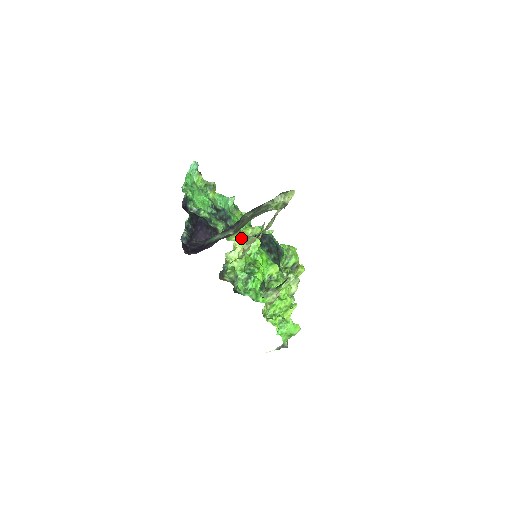
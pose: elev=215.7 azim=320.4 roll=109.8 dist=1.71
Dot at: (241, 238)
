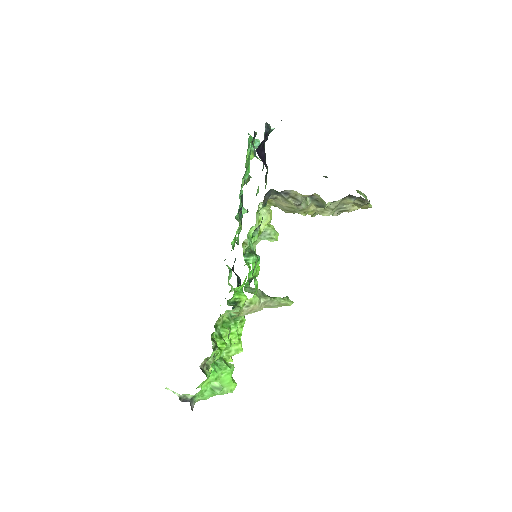
Dot at: occluded
